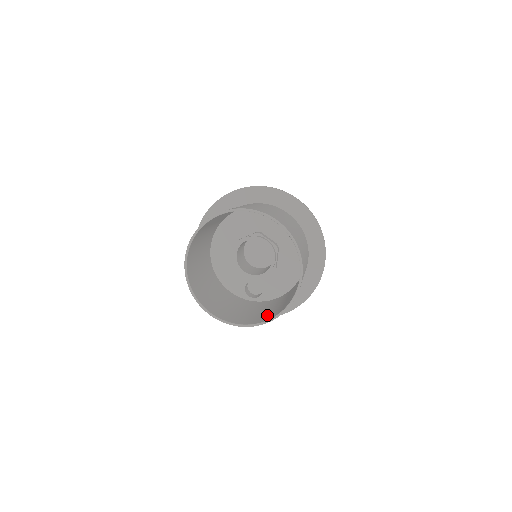
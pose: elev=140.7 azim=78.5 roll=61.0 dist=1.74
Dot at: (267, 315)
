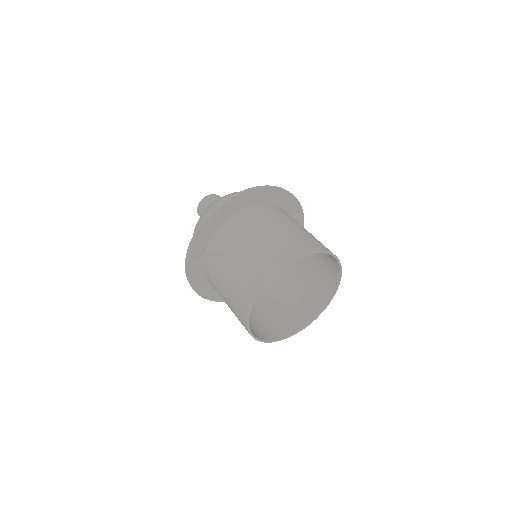
Dot at: (309, 303)
